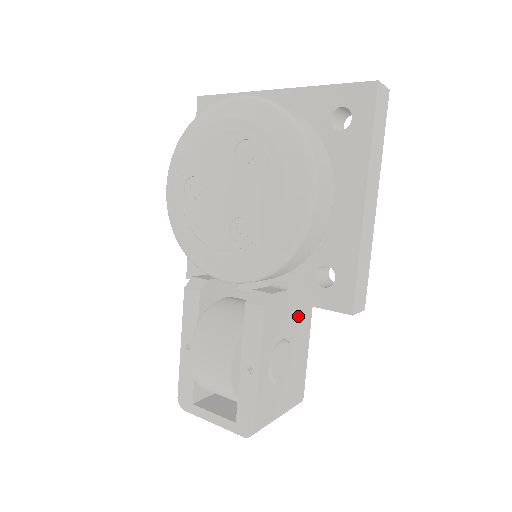
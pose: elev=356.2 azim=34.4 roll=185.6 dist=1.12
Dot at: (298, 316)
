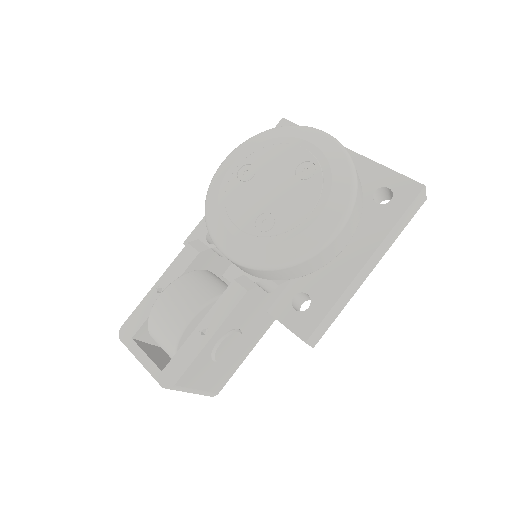
Dot at: (260, 321)
